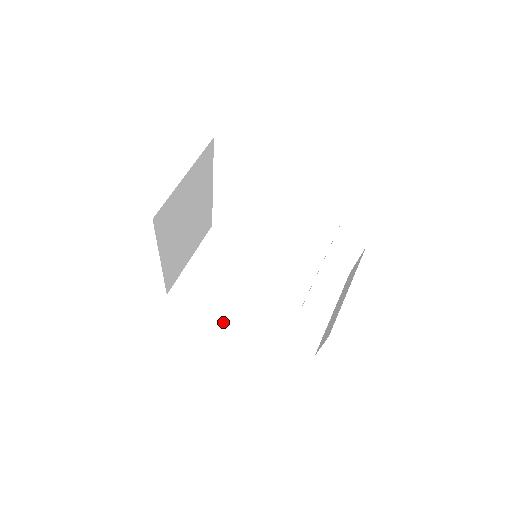
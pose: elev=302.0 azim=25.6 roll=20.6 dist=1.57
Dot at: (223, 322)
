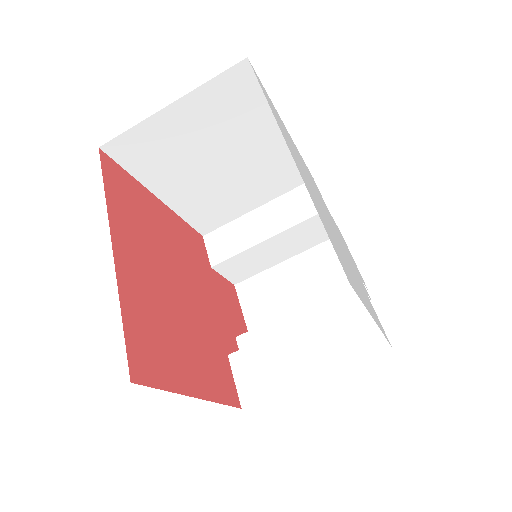
Dot at: (165, 203)
